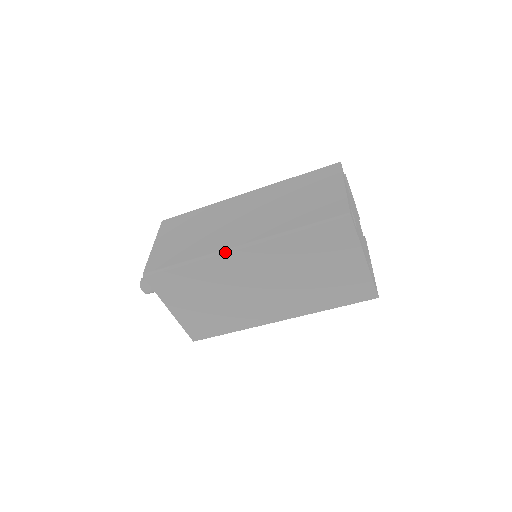
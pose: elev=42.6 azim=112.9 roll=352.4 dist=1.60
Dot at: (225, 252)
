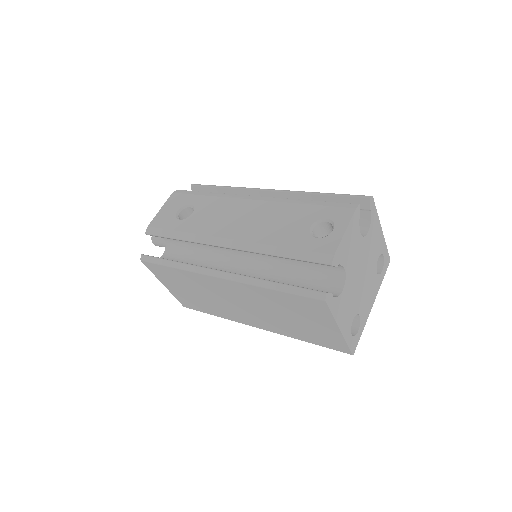
Dot at: (247, 324)
